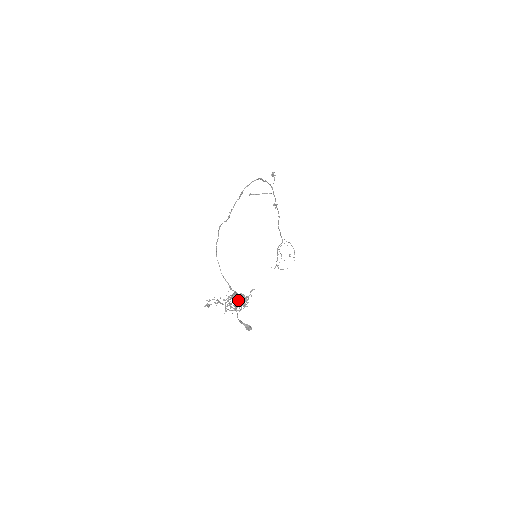
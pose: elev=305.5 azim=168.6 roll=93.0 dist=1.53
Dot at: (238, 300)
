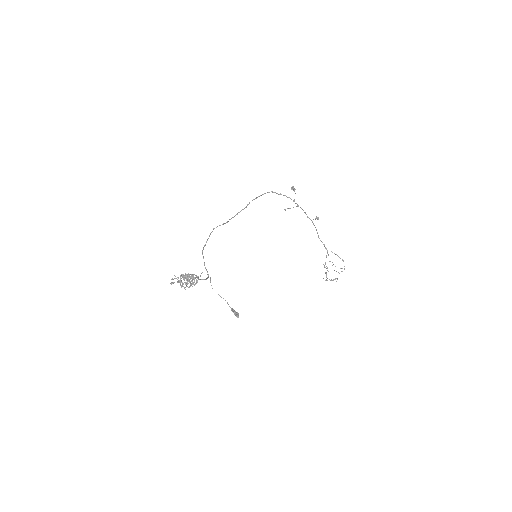
Dot at: (189, 279)
